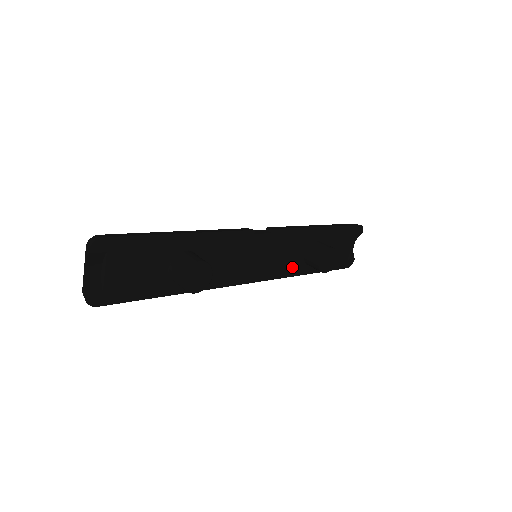
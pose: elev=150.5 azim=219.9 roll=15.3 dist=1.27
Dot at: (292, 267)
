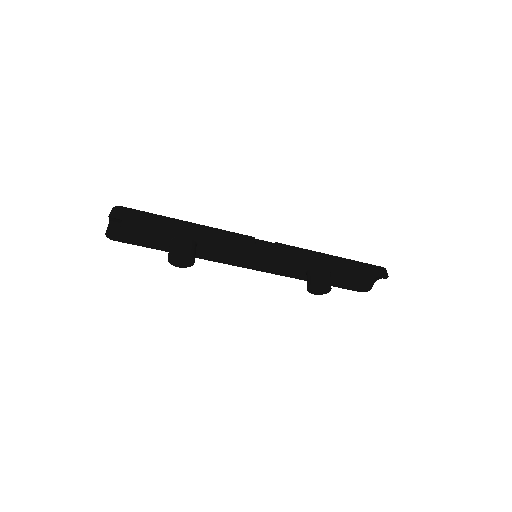
Dot at: (293, 273)
